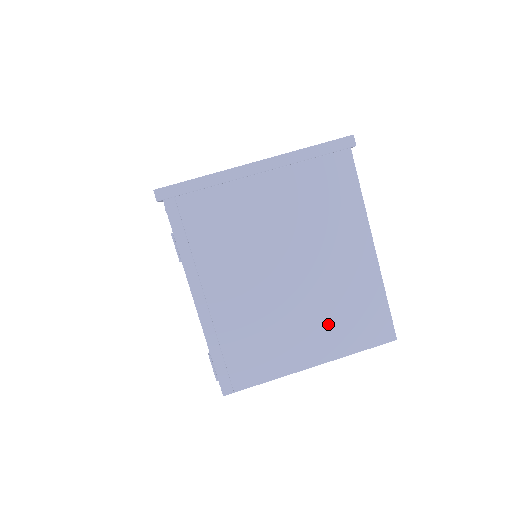
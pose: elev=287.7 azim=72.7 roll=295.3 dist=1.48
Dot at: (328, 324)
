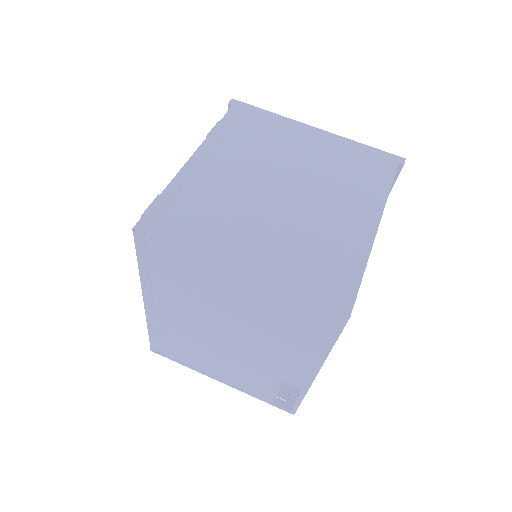
Dot at: (286, 250)
